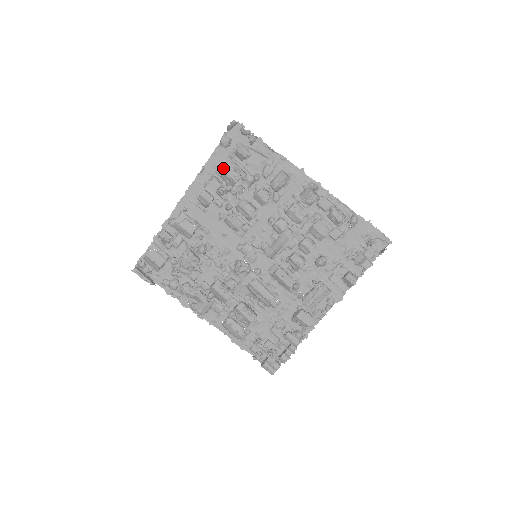
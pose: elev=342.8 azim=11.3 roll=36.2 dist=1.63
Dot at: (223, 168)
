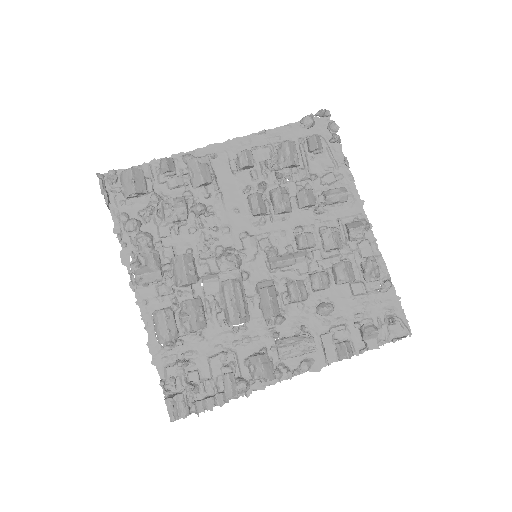
Dot at: (289, 142)
